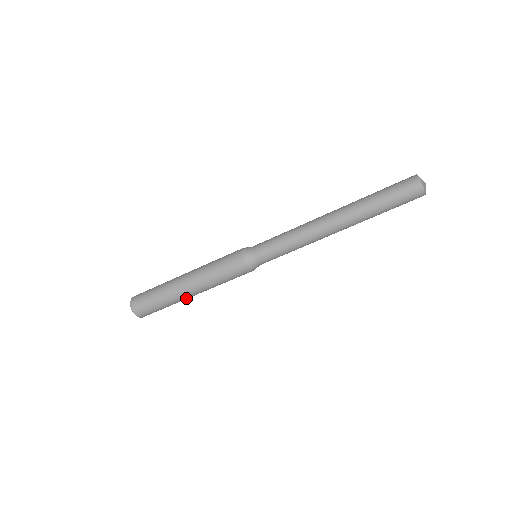
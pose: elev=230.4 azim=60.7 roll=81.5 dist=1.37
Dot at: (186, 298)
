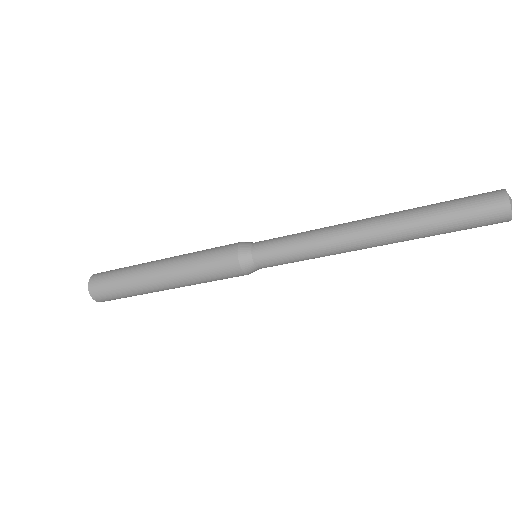
Dot at: occluded
